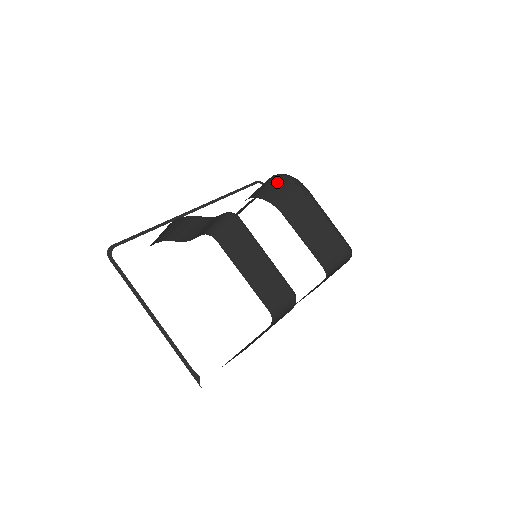
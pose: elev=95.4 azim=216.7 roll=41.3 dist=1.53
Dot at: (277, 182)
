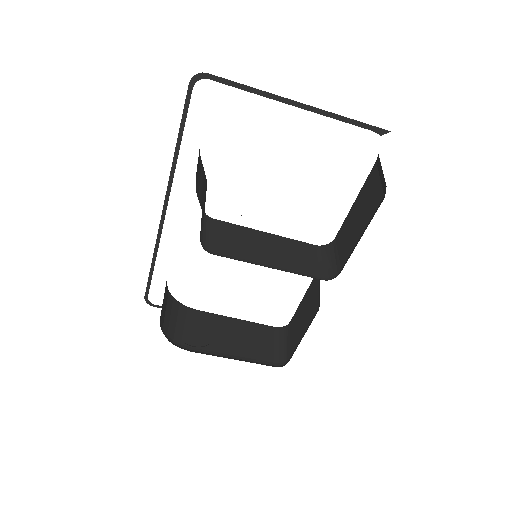
Dot at: occluded
